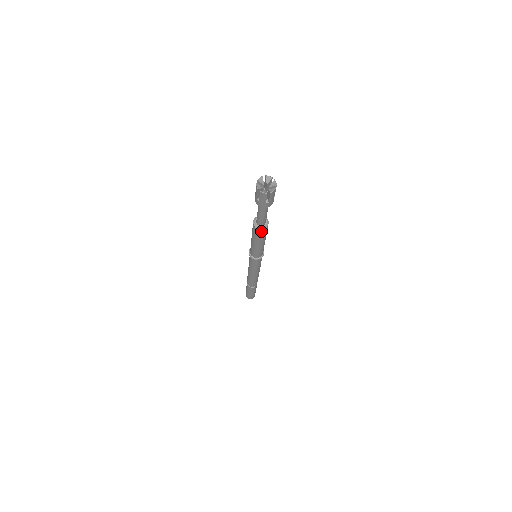
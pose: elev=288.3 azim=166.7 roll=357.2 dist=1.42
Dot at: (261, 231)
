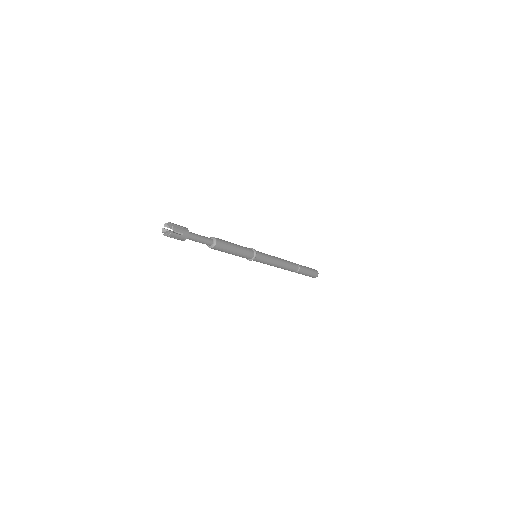
Dot at: (217, 246)
